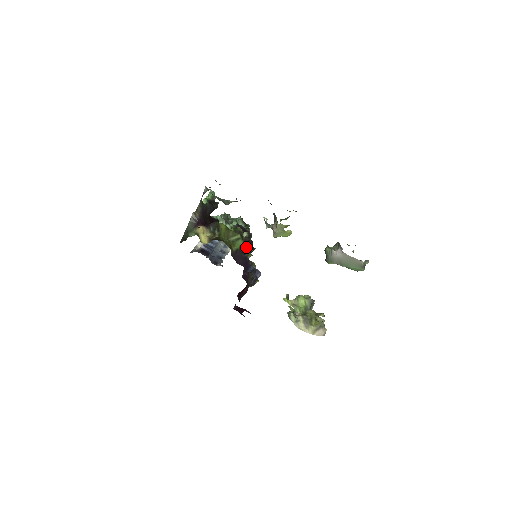
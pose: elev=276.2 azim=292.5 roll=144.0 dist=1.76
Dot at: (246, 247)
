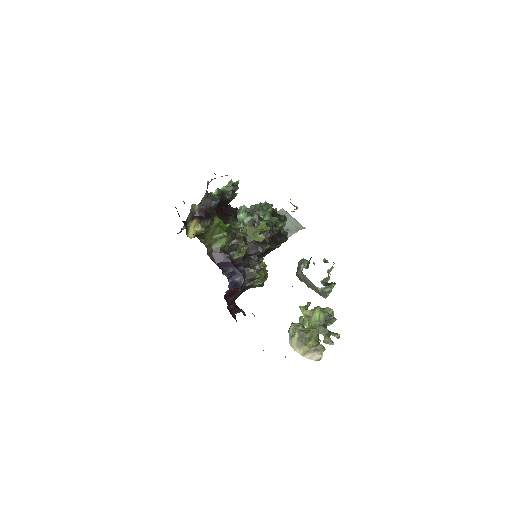
Dot at: (237, 246)
